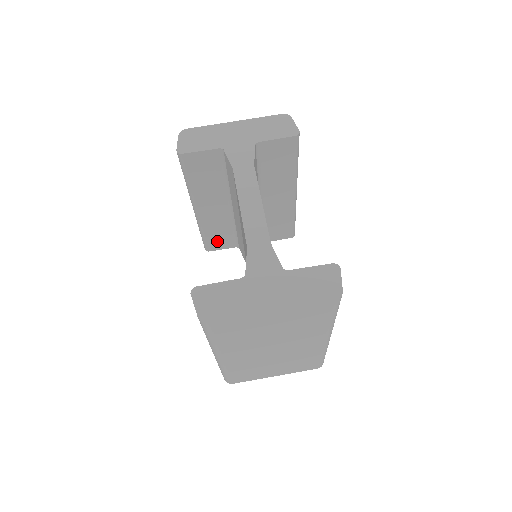
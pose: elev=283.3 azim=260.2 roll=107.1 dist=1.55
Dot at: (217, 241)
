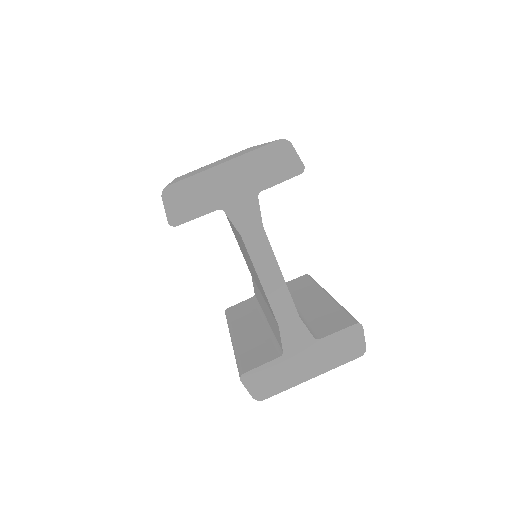
Dot at: occluded
